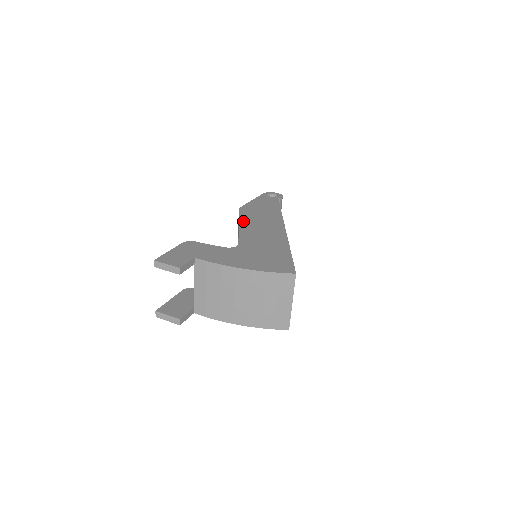
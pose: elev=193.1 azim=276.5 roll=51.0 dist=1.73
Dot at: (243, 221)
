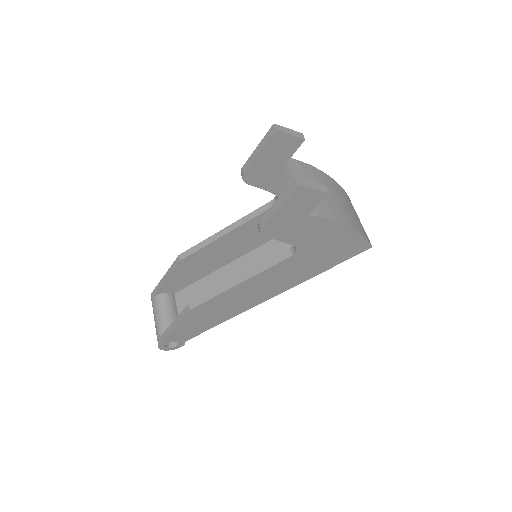
Dot at: occluded
